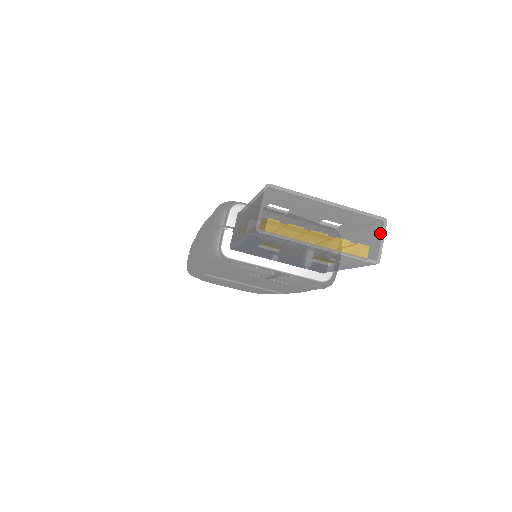
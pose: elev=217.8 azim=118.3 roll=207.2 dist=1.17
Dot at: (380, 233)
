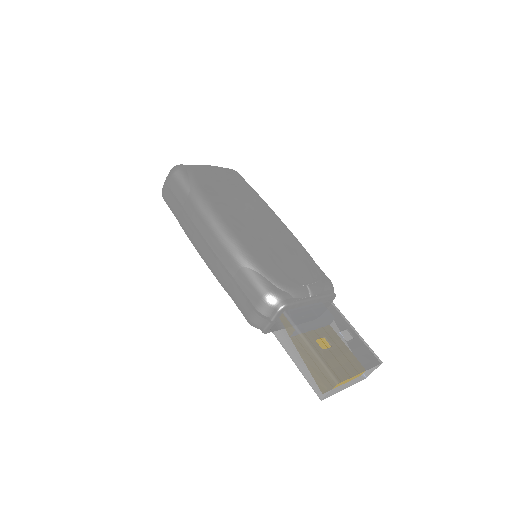
Dot at: (375, 366)
